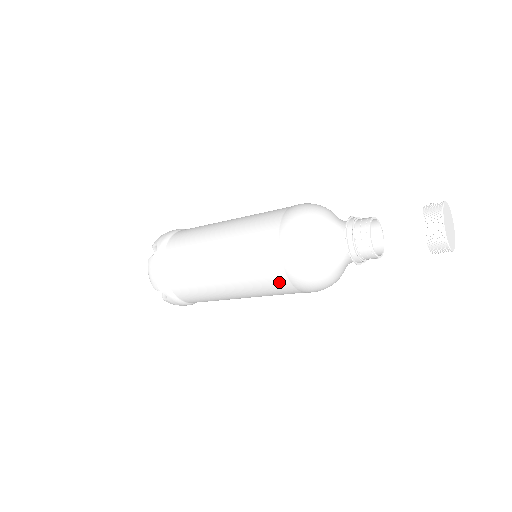
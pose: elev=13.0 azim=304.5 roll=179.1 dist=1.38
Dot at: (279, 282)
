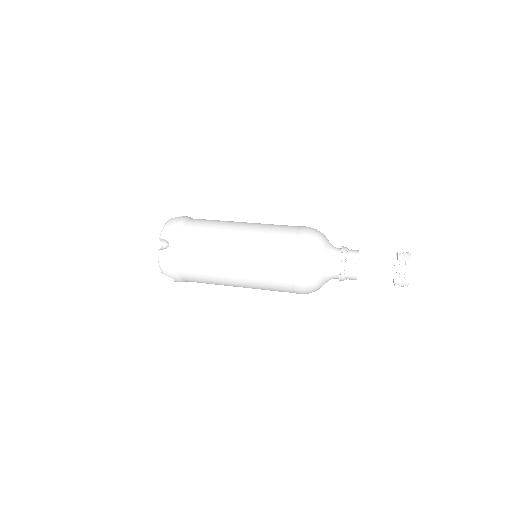
Dot at: (283, 290)
